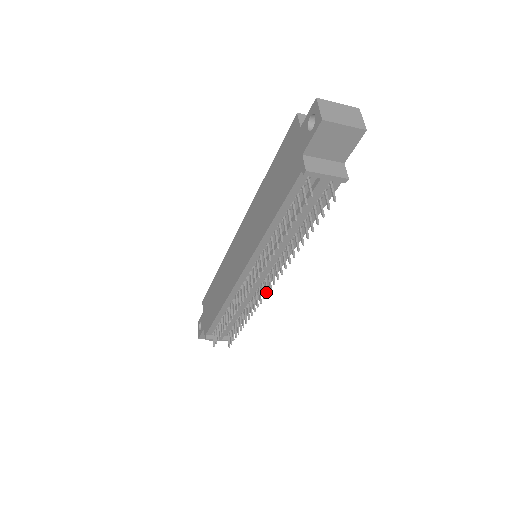
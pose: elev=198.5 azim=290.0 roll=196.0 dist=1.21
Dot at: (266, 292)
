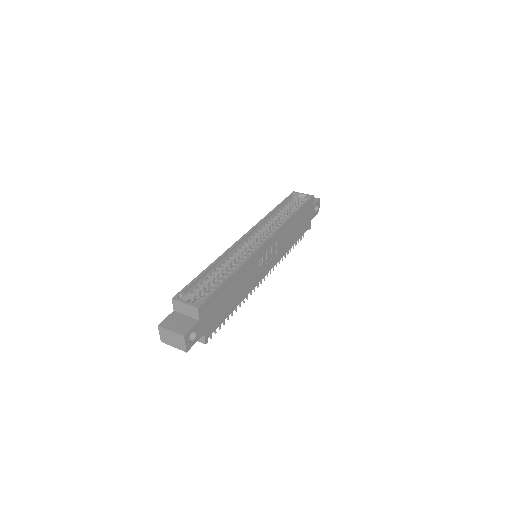
Dot at: occluded
